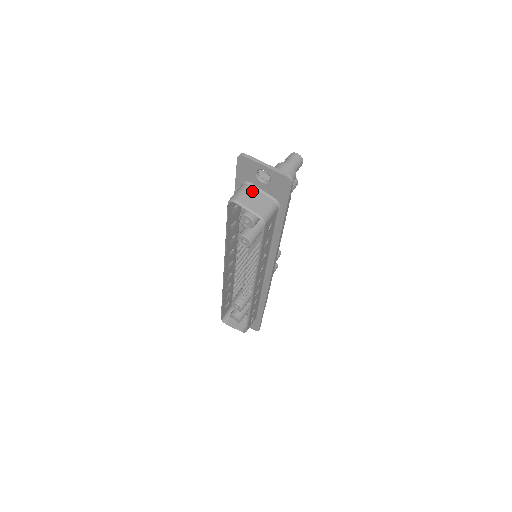
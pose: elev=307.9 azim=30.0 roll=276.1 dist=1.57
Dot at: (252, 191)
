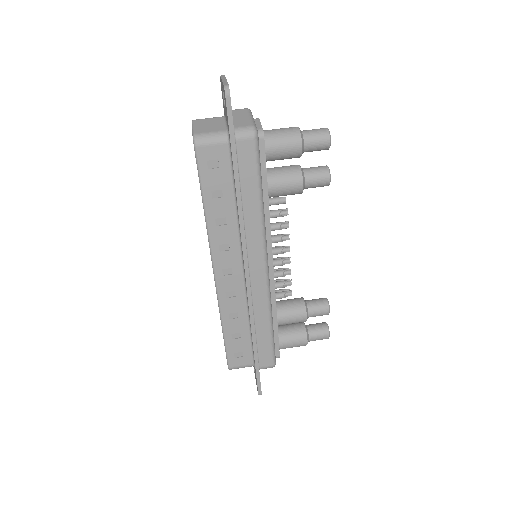
Dot at: (218, 120)
